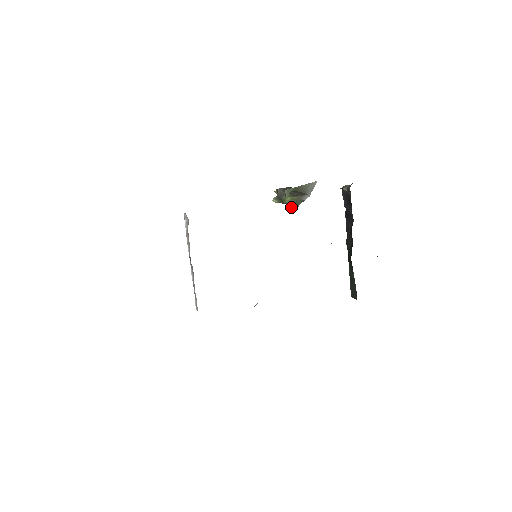
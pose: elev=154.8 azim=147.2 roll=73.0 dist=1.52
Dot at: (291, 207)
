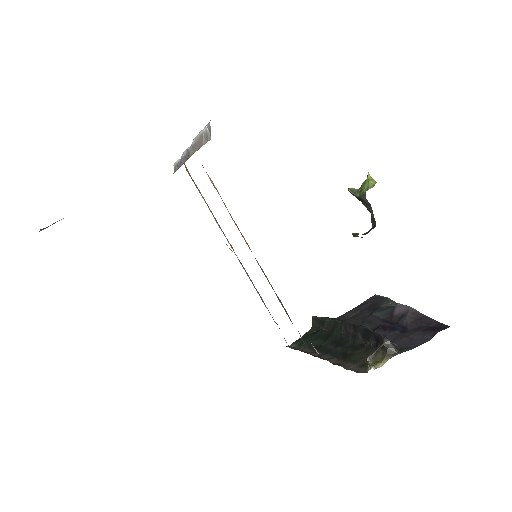
Dot at: occluded
